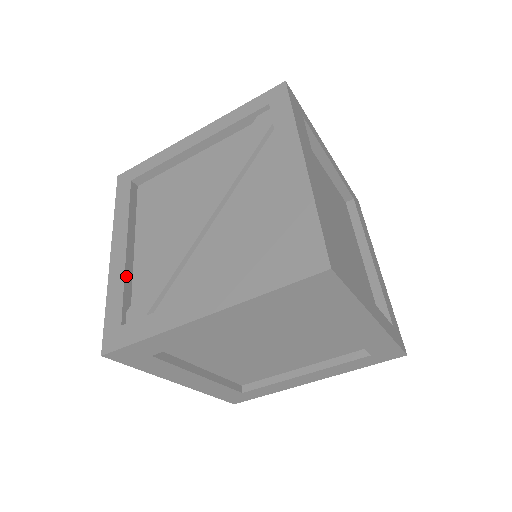
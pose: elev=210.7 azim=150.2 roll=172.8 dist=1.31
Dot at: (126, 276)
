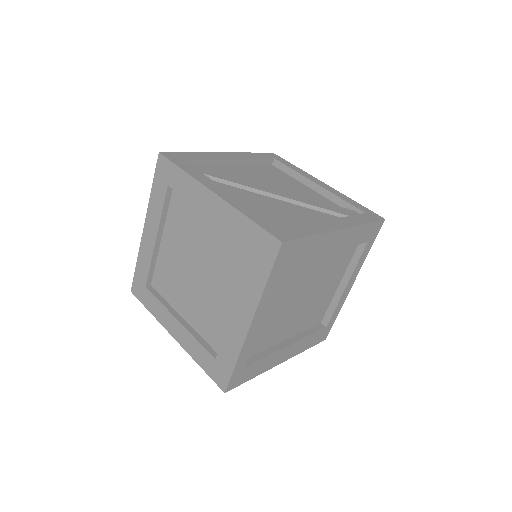
Dot at: (214, 160)
